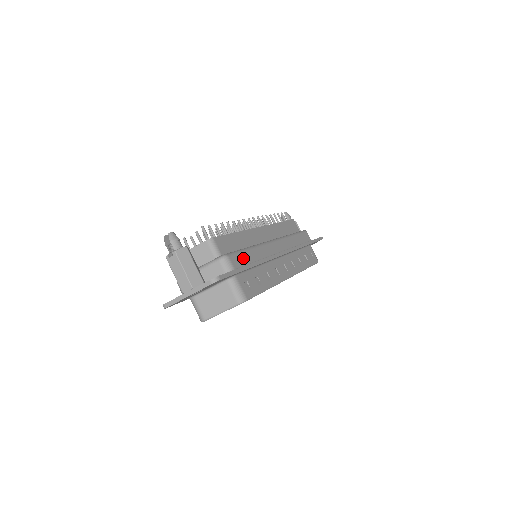
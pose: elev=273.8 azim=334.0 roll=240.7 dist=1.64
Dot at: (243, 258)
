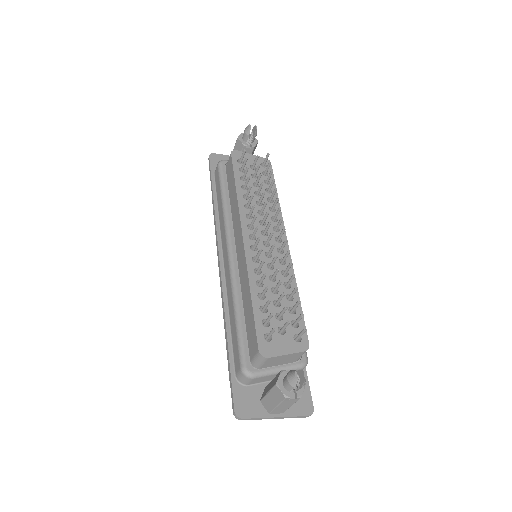
Dot at: occluded
